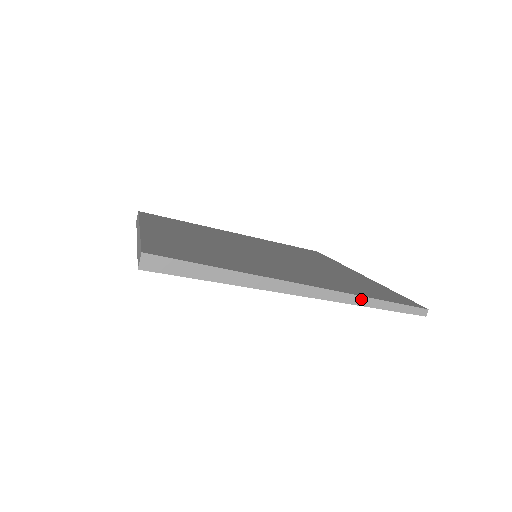
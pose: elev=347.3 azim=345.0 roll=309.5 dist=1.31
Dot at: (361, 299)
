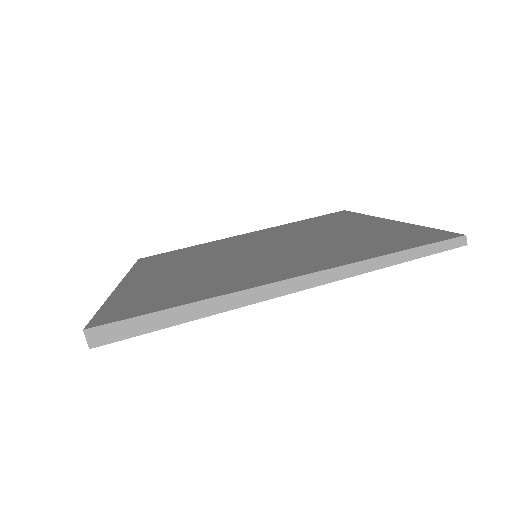
Dot at: (368, 263)
